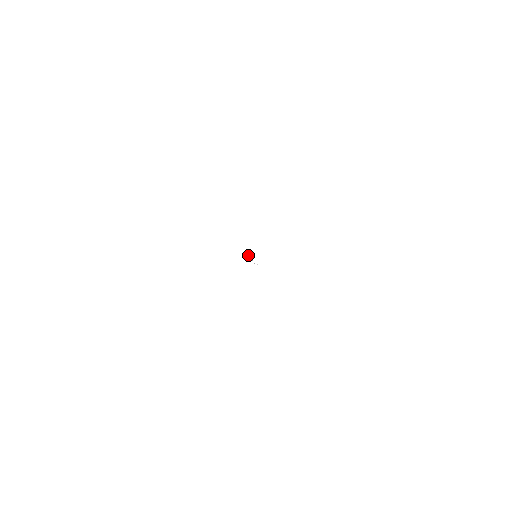
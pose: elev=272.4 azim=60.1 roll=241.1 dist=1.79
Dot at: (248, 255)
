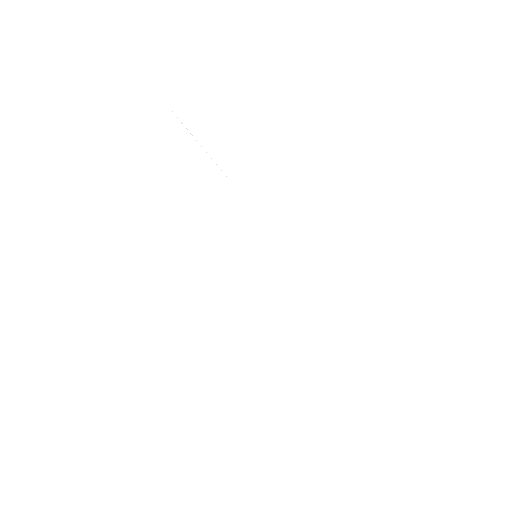
Dot at: occluded
